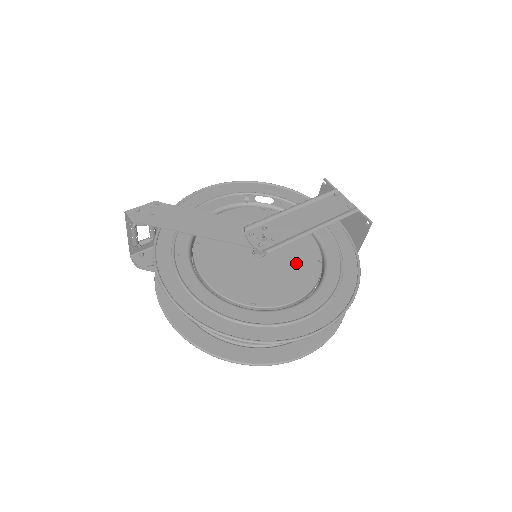
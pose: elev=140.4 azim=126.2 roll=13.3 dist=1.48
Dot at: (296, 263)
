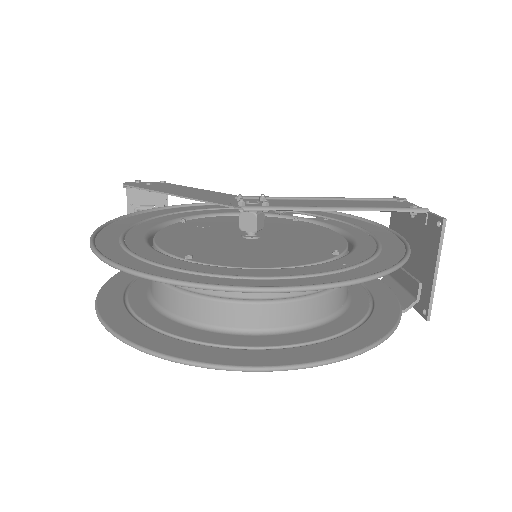
Dot at: (295, 249)
